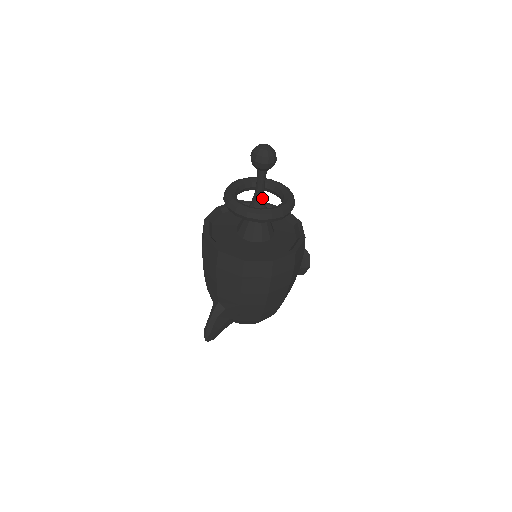
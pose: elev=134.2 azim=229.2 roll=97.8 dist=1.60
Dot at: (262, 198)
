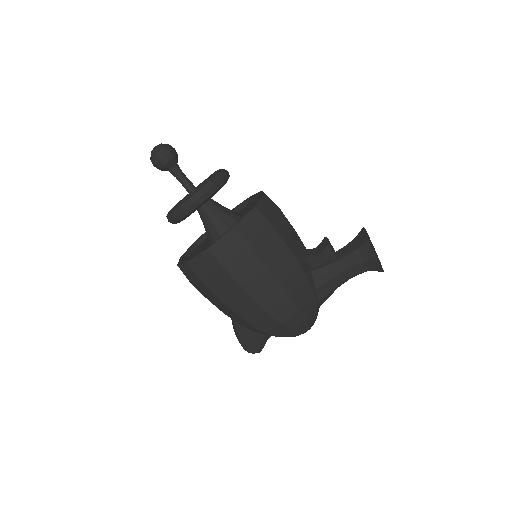
Dot at: occluded
